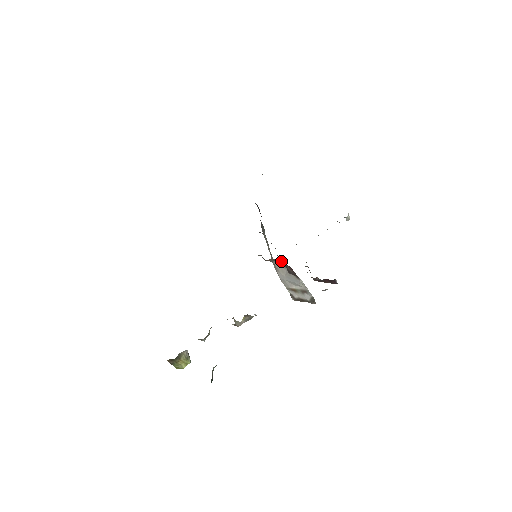
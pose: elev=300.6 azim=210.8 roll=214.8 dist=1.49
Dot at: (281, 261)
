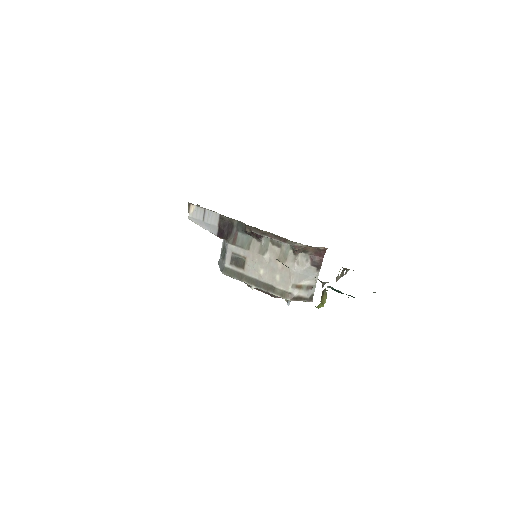
Dot at: (312, 251)
